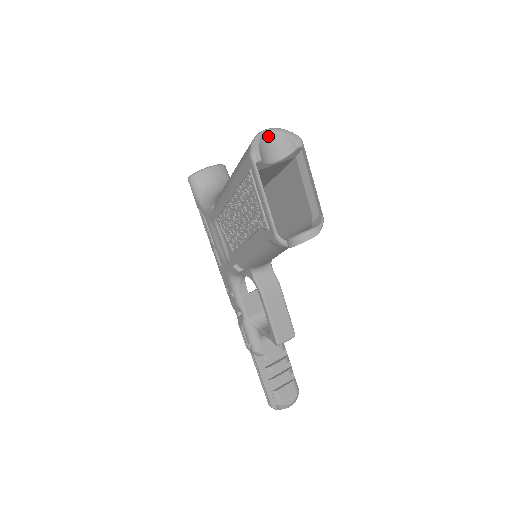
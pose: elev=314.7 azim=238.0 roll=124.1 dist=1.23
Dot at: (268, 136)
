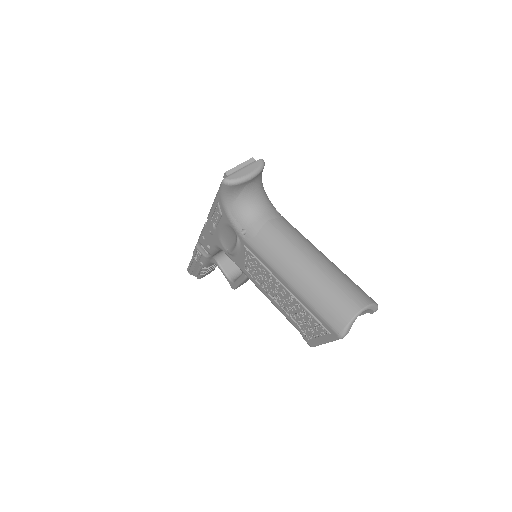
Dot at: occluded
